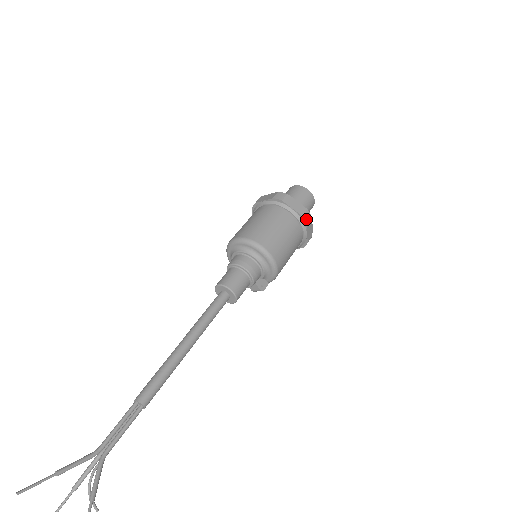
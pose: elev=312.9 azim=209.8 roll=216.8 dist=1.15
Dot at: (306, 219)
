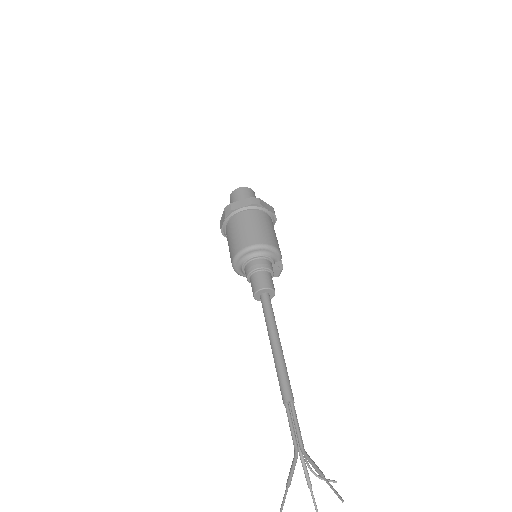
Dot at: (256, 203)
